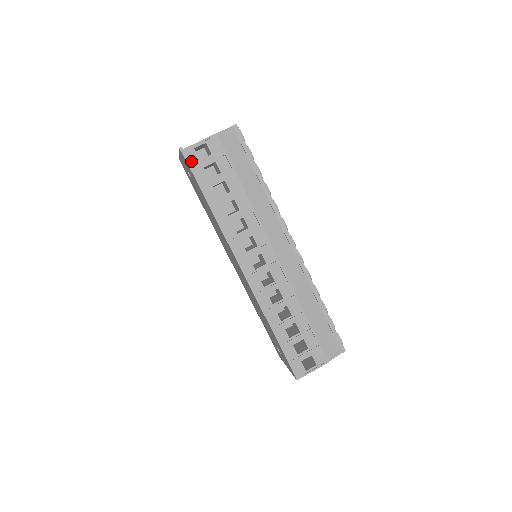
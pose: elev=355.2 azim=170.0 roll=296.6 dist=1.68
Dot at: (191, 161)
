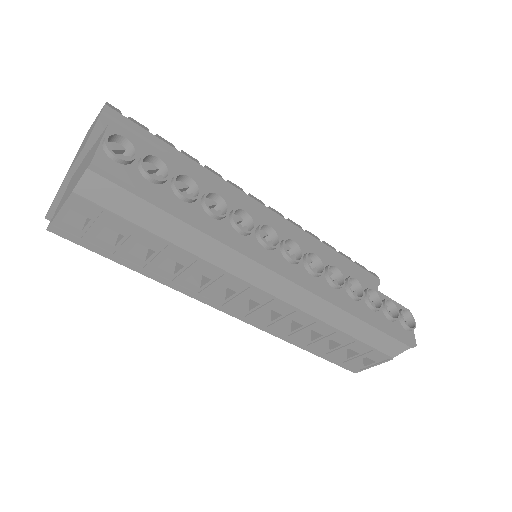
Dot at: (71, 237)
